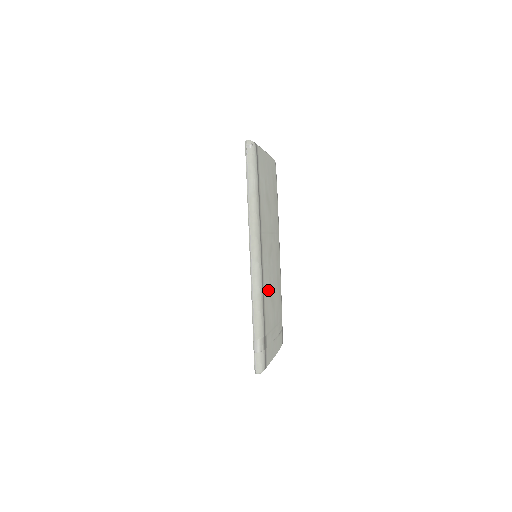
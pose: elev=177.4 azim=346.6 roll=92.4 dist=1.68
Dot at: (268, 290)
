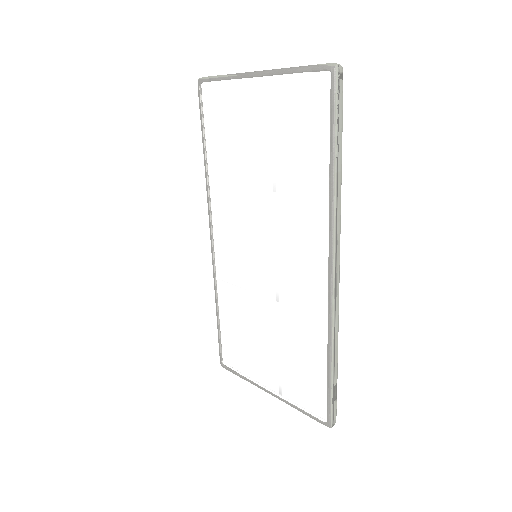
Dot at: occluded
